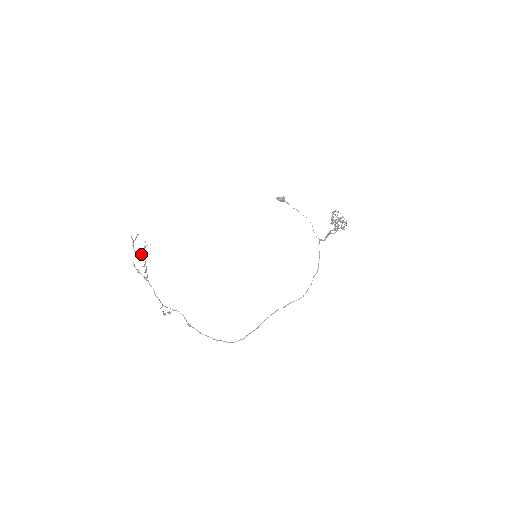
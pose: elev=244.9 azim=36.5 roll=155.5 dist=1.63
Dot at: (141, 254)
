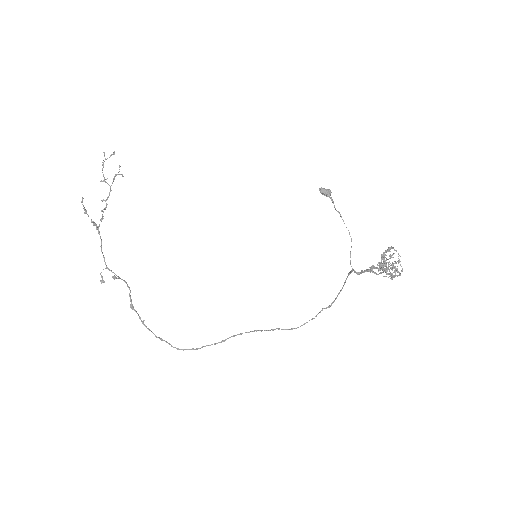
Dot at: (107, 183)
